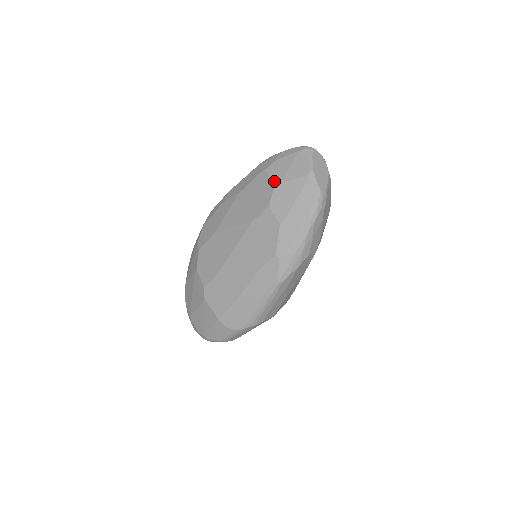
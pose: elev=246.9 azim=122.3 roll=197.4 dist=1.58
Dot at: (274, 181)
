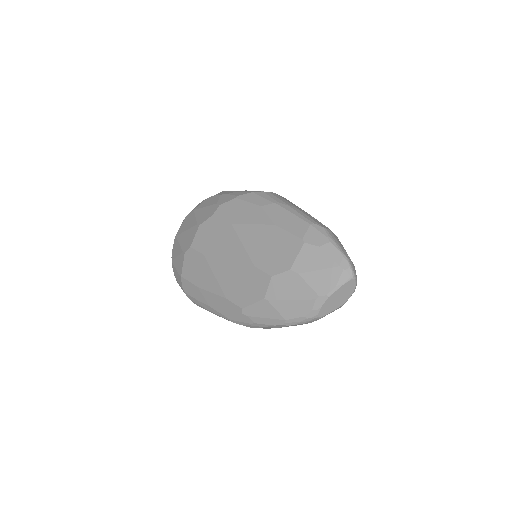
Dot at: (296, 264)
